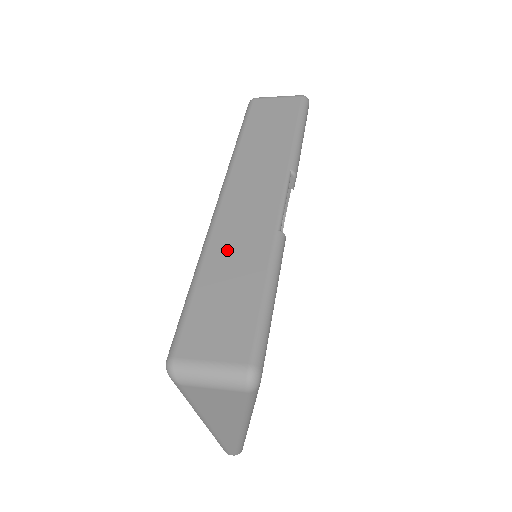
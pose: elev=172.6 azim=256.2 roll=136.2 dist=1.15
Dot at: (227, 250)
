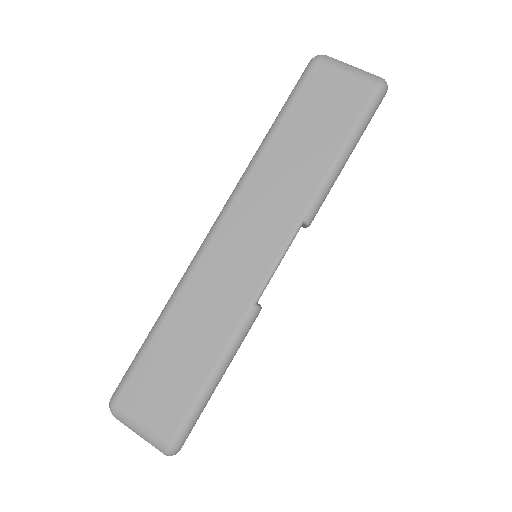
Dot at: (196, 306)
